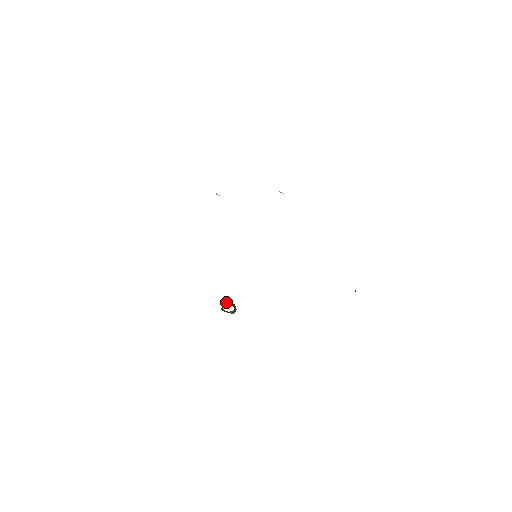
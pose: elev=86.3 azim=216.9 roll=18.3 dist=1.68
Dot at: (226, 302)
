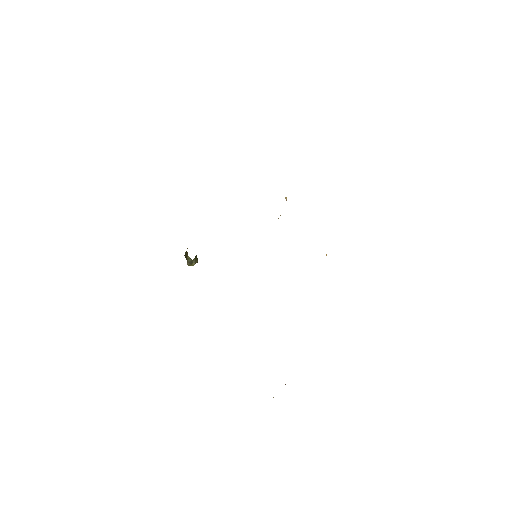
Dot at: occluded
